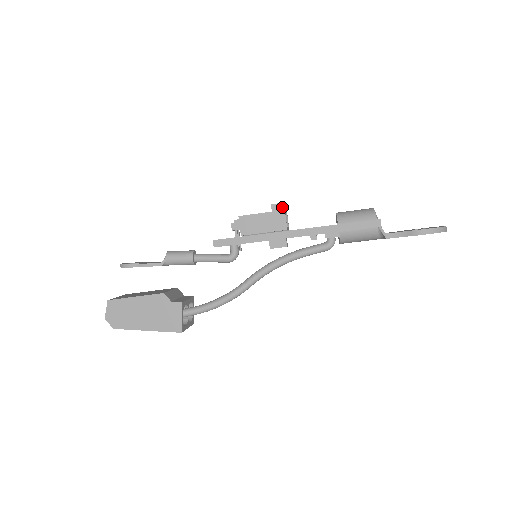
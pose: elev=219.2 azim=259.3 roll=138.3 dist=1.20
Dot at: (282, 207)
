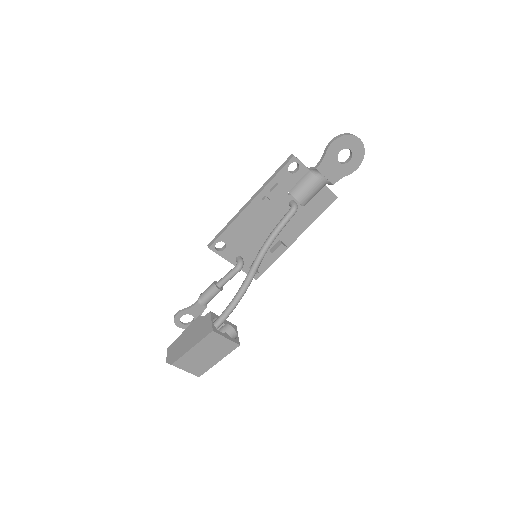
Dot at: occluded
